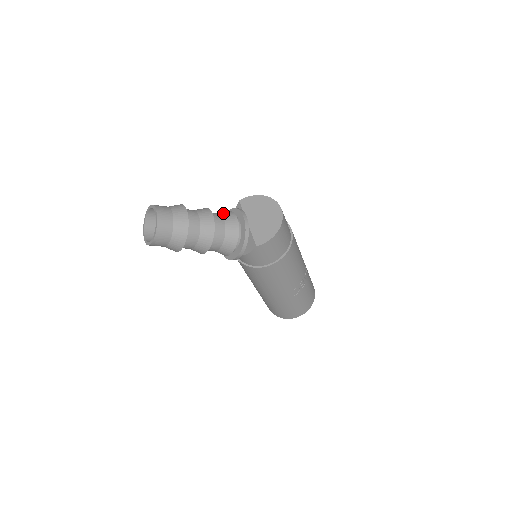
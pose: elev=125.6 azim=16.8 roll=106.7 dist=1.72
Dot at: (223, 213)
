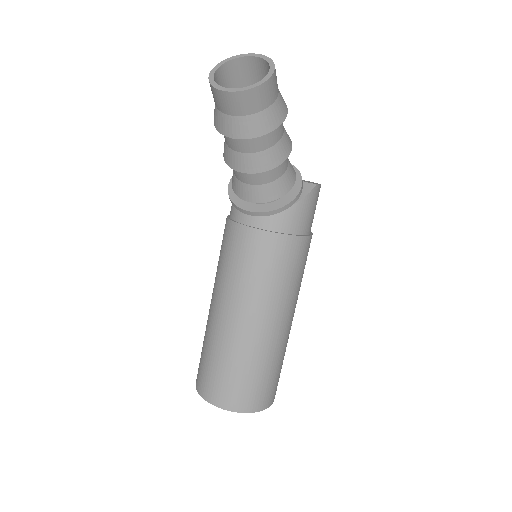
Dot at: occluded
